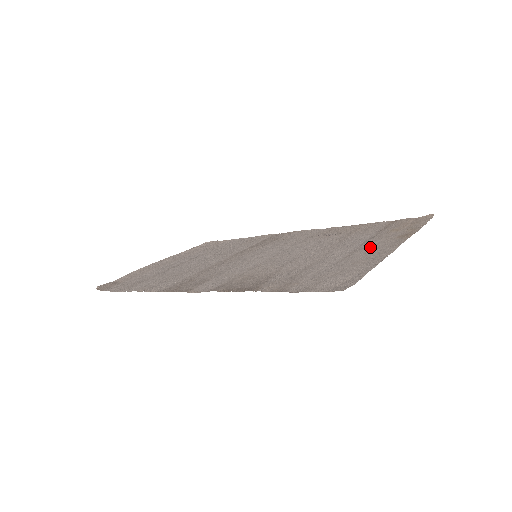
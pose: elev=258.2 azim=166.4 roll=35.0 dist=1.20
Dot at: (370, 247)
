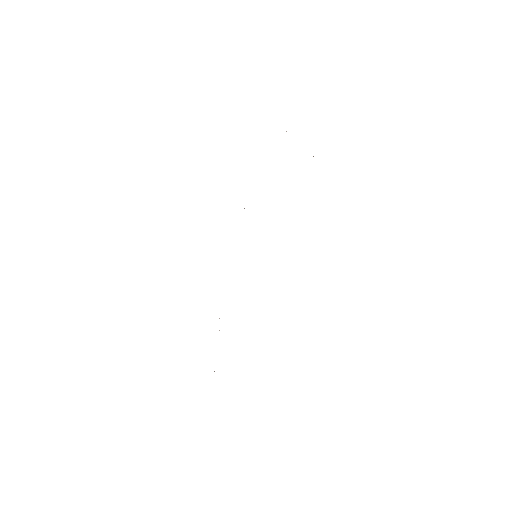
Dot at: occluded
